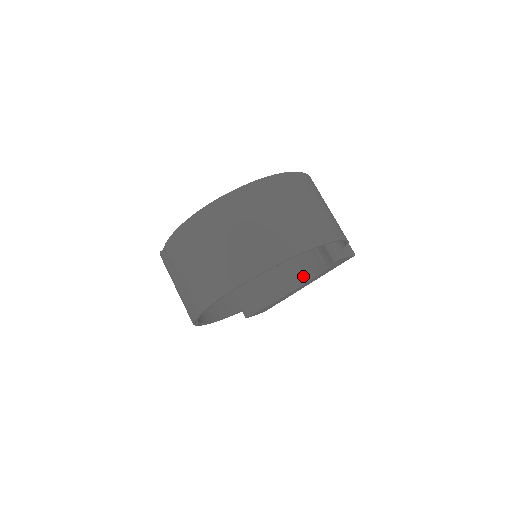
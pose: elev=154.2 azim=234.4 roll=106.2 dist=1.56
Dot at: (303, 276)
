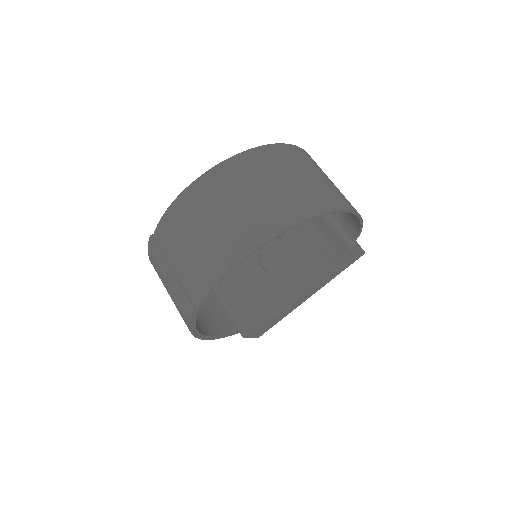
Dot at: (310, 279)
